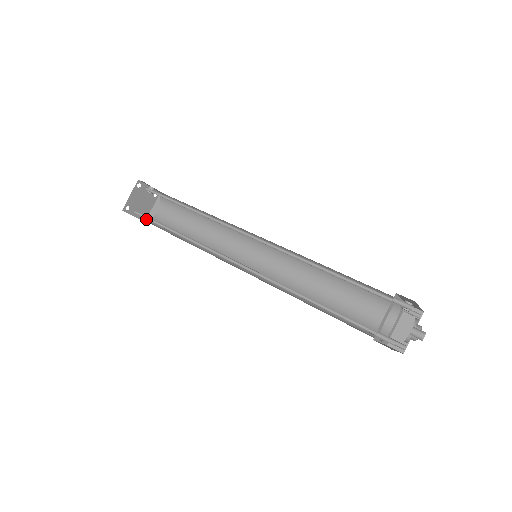
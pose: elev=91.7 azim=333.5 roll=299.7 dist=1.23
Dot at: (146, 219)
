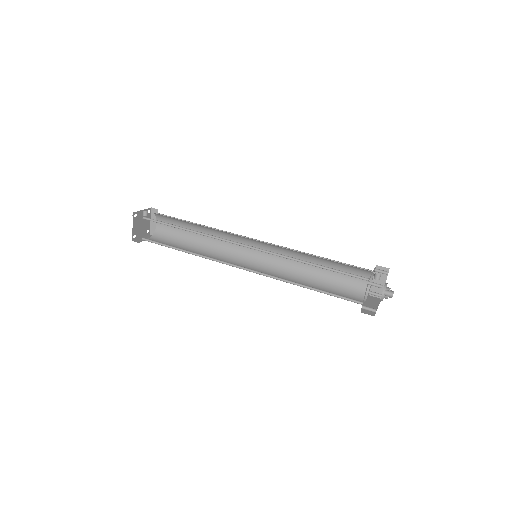
Dot at: (151, 236)
